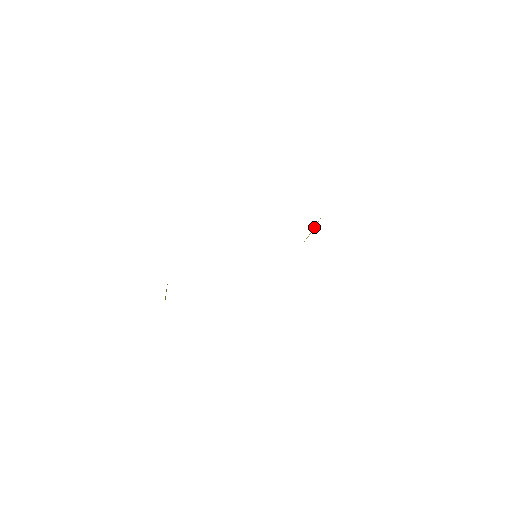
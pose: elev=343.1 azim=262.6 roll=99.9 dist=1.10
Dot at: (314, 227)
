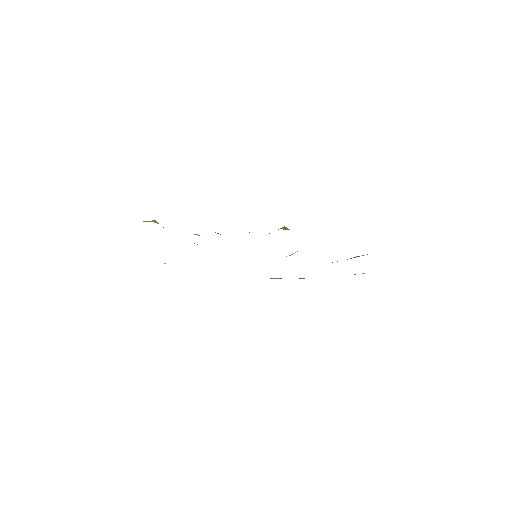
Dot at: occluded
